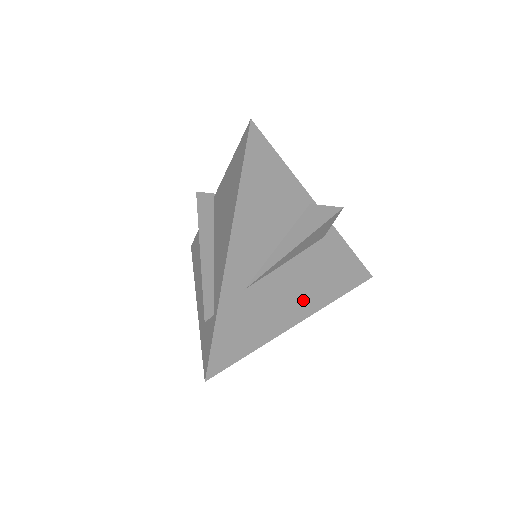
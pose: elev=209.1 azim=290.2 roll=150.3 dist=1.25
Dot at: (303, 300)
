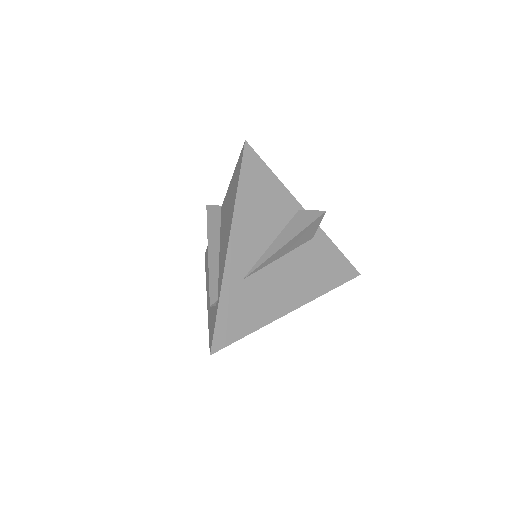
Dot at: (296, 291)
